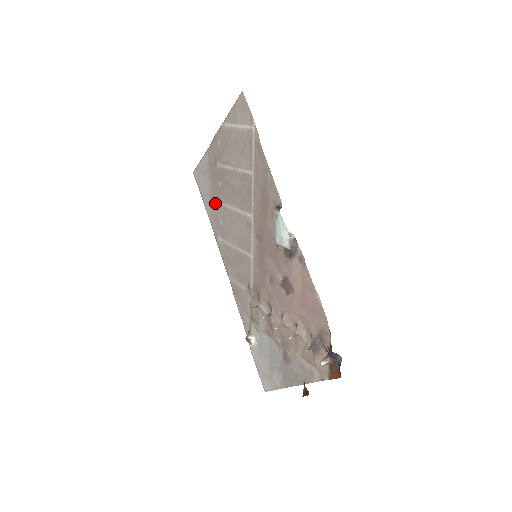
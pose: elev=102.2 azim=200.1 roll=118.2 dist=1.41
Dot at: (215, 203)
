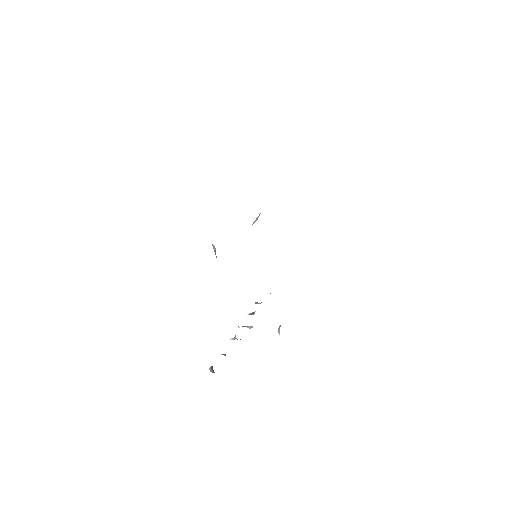
Dot at: occluded
